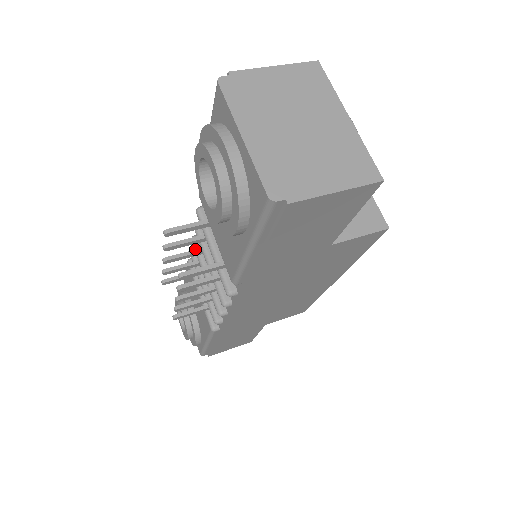
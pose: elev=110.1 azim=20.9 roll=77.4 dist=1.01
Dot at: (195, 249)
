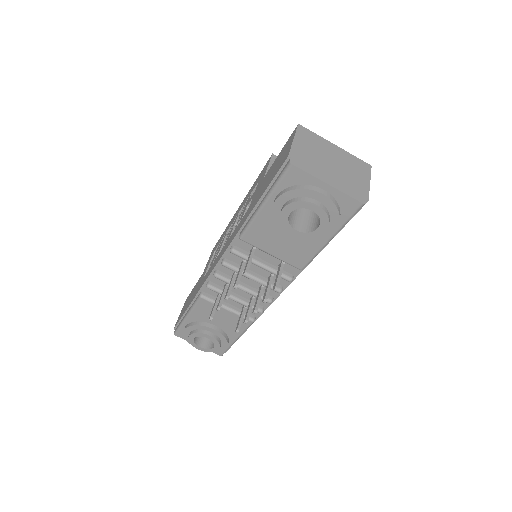
Dot at: (232, 278)
